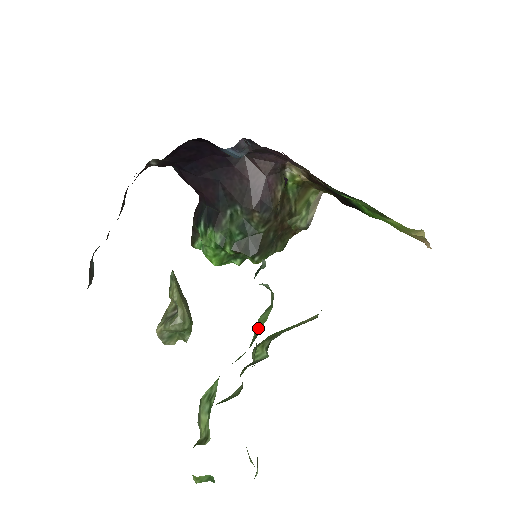
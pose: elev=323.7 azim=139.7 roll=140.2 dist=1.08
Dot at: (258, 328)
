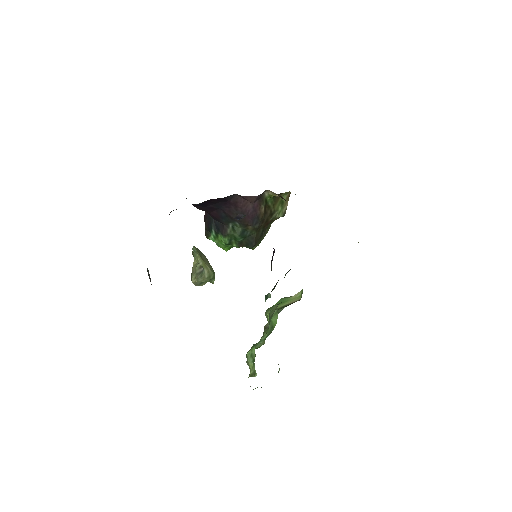
Dot at: (272, 325)
